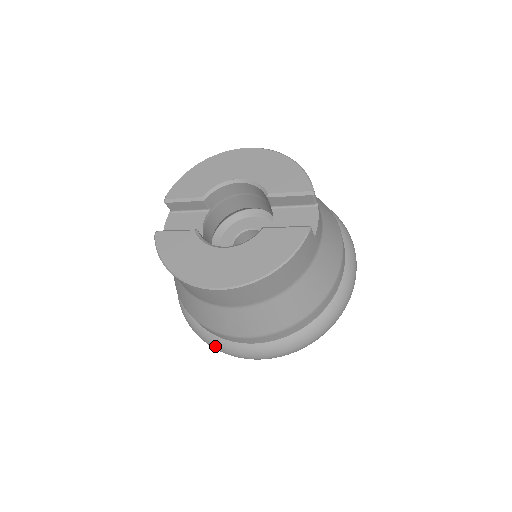
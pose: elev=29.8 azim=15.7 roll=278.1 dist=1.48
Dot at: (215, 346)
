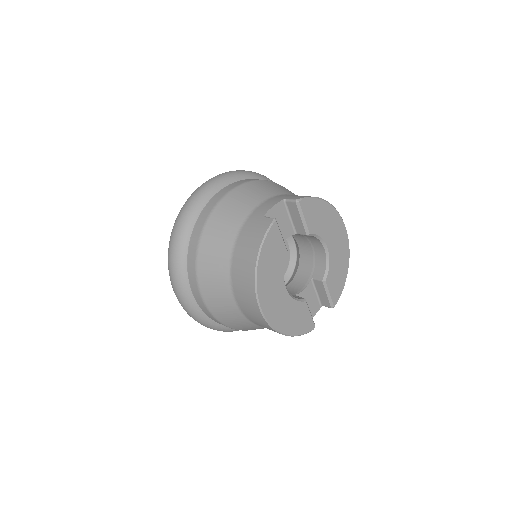
Dot at: (176, 274)
